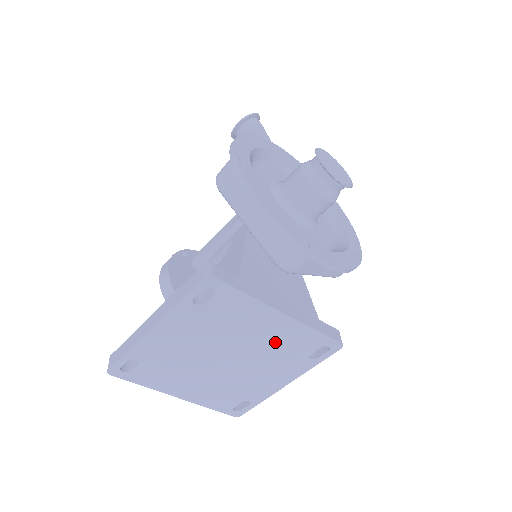
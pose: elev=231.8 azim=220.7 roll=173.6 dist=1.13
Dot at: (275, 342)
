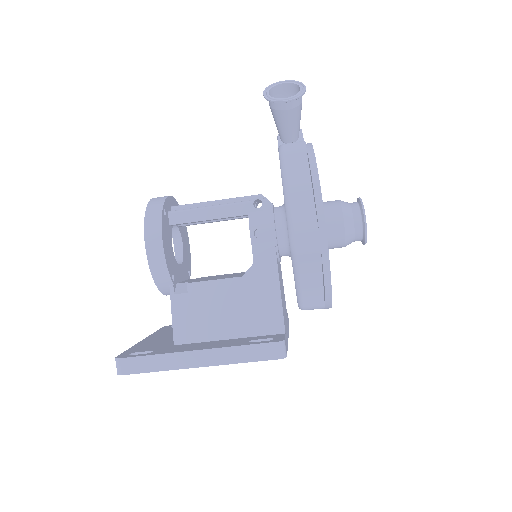
Dot at: occluded
